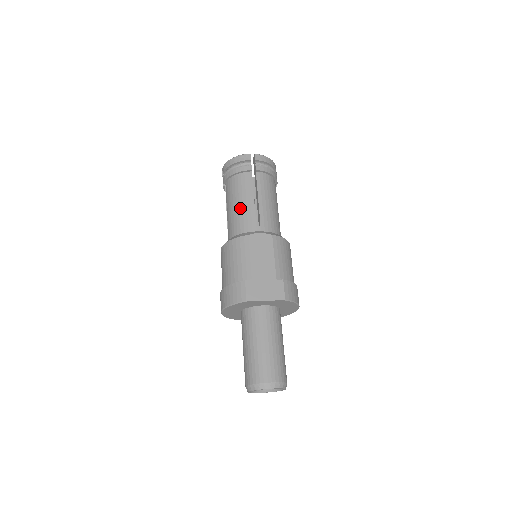
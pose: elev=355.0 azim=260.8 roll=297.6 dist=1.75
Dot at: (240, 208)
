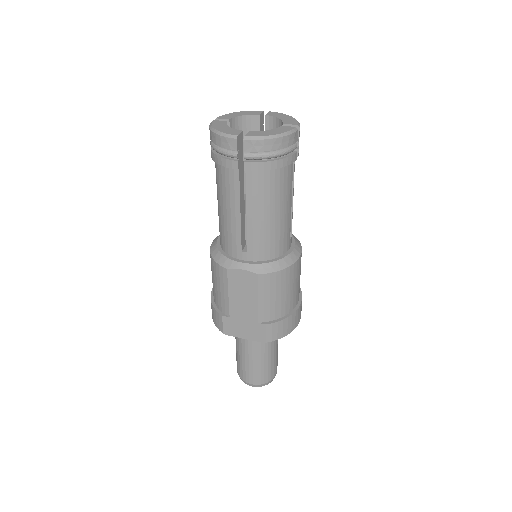
Dot at: (224, 218)
